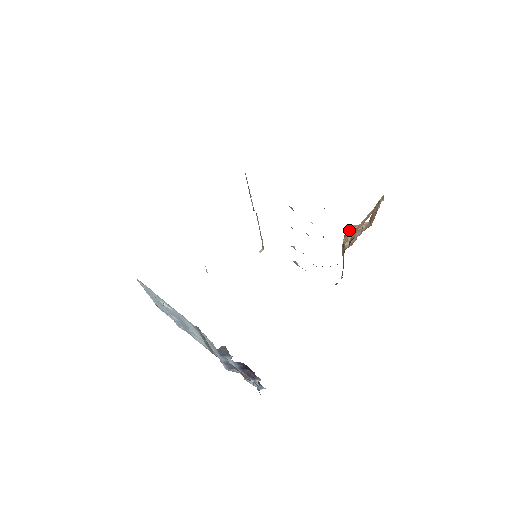
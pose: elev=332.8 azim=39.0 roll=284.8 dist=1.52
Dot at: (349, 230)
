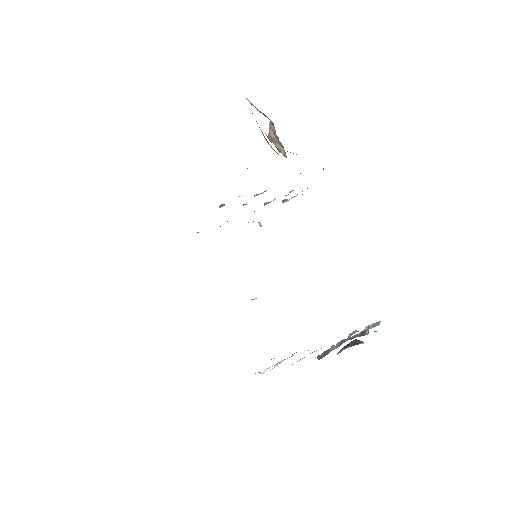
Dot at: (271, 141)
